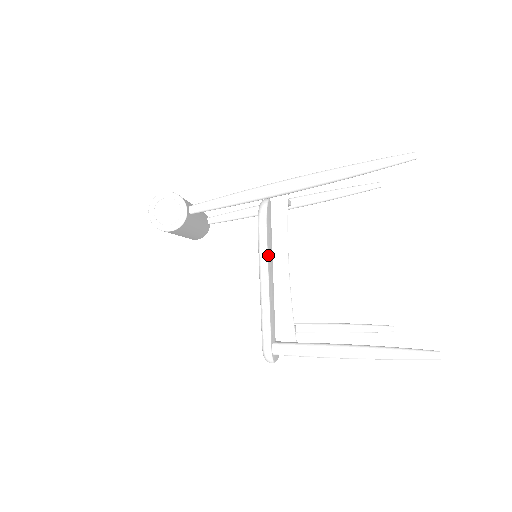
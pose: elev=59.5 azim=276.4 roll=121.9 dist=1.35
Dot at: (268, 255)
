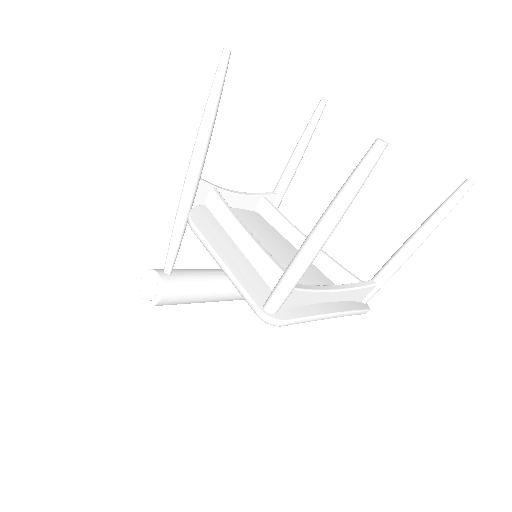
Dot at: (210, 241)
